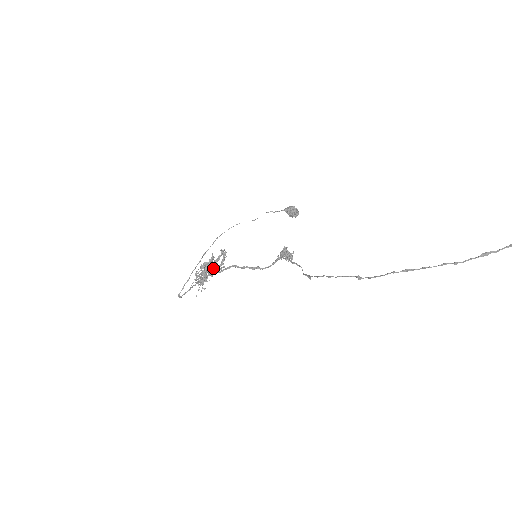
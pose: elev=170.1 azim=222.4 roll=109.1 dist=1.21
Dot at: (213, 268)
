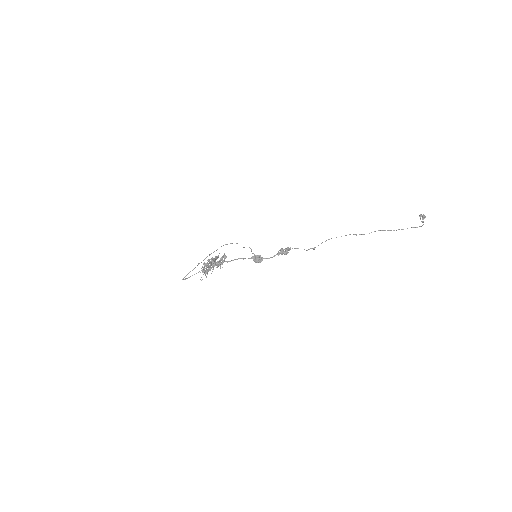
Dot at: occluded
